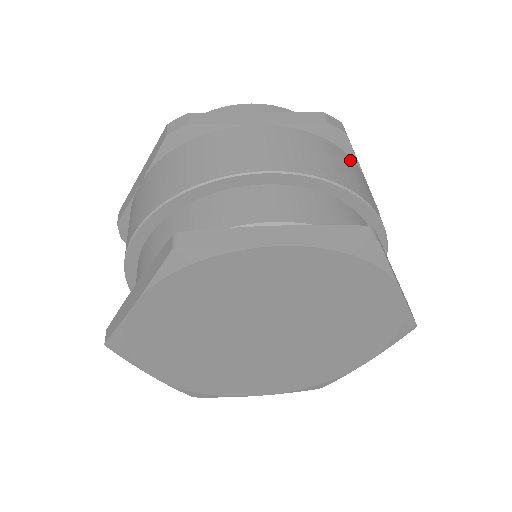
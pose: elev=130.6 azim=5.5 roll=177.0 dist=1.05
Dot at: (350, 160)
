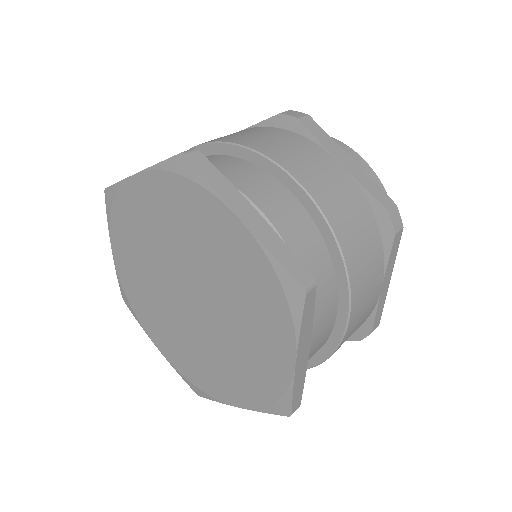
Dot at: (305, 142)
